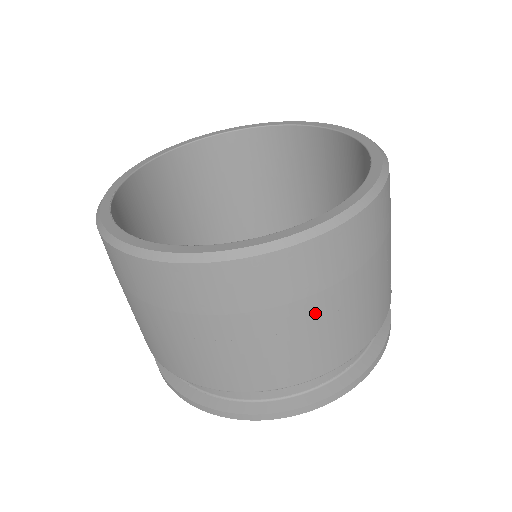
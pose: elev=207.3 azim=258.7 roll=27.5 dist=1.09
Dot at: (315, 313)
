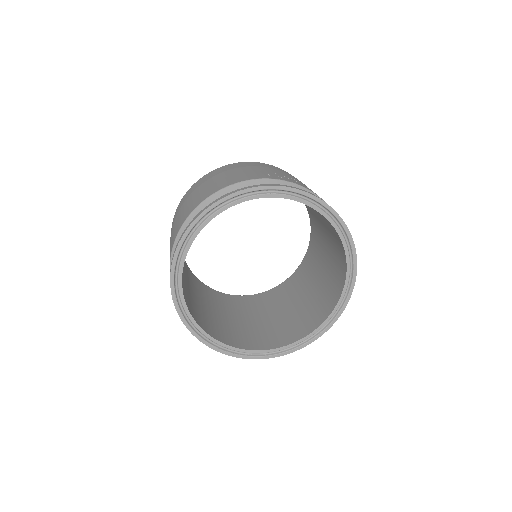
Dot at: occluded
